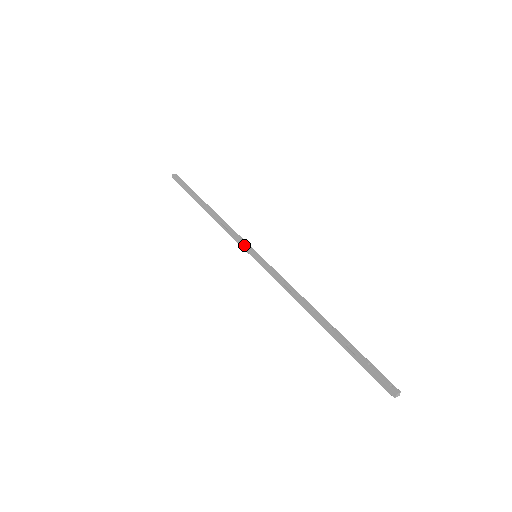
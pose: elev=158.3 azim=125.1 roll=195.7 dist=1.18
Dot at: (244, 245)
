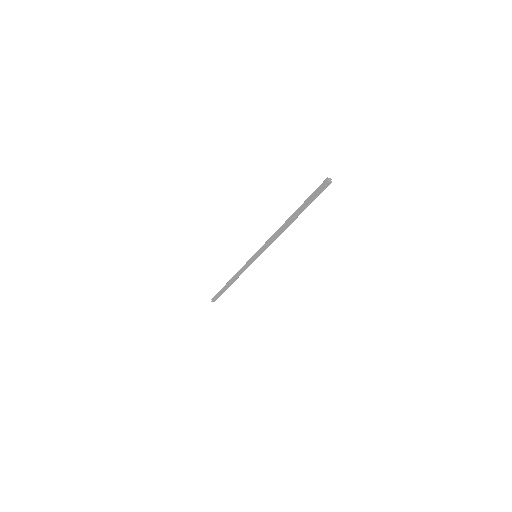
Dot at: (249, 260)
